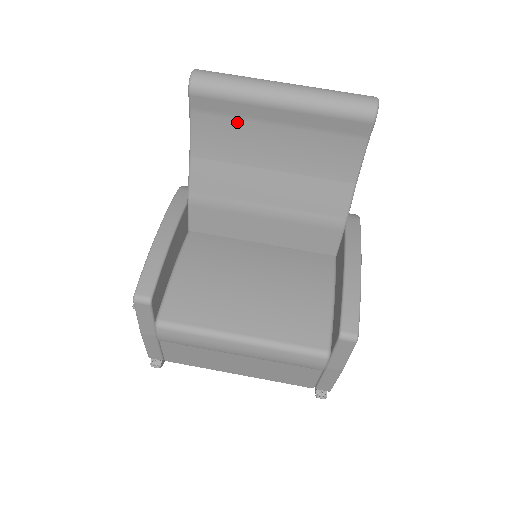
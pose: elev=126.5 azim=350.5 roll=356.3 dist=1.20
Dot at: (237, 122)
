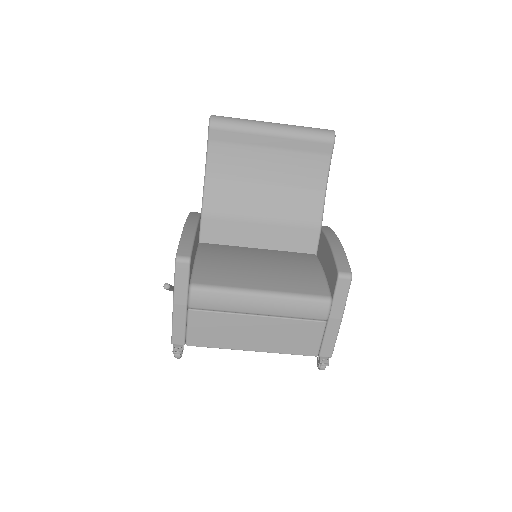
Dot at: (241, 148)
